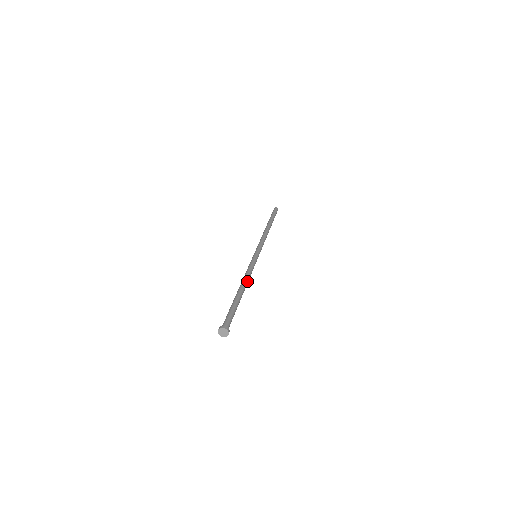
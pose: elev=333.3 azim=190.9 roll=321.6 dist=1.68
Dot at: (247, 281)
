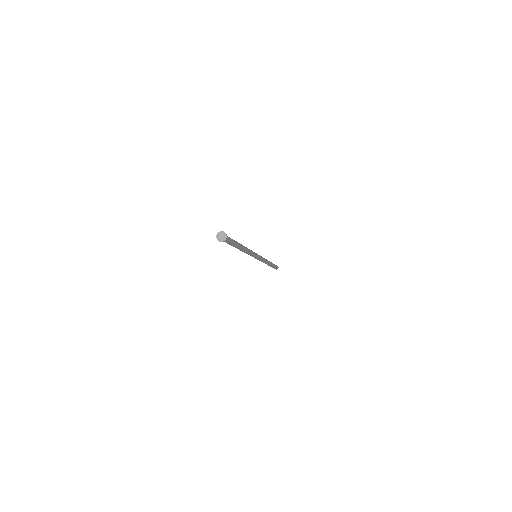
Dot at: occluded
